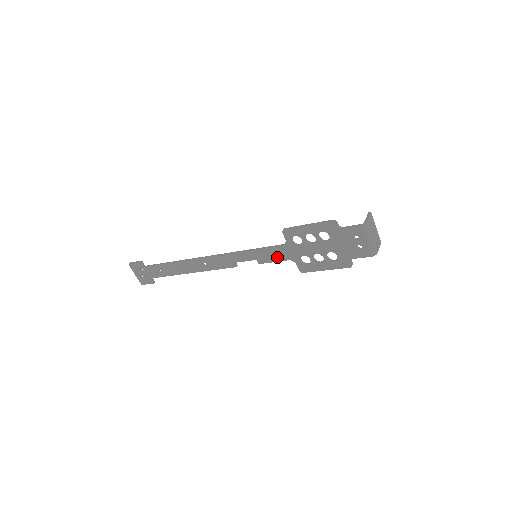
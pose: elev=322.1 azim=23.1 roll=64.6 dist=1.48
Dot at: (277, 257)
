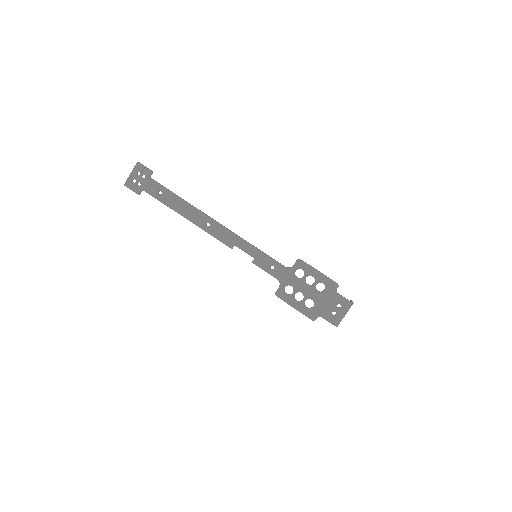
Dot at: (272, 270)
